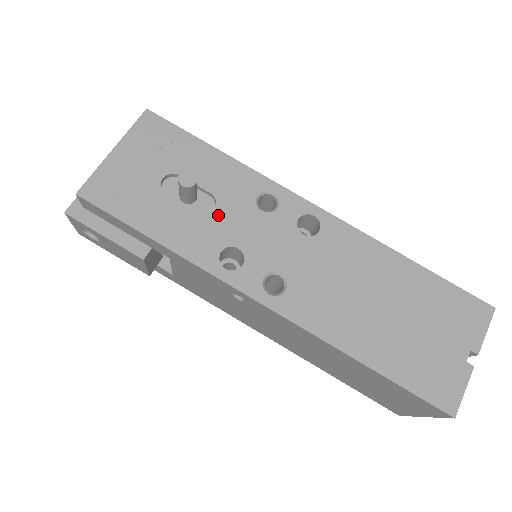
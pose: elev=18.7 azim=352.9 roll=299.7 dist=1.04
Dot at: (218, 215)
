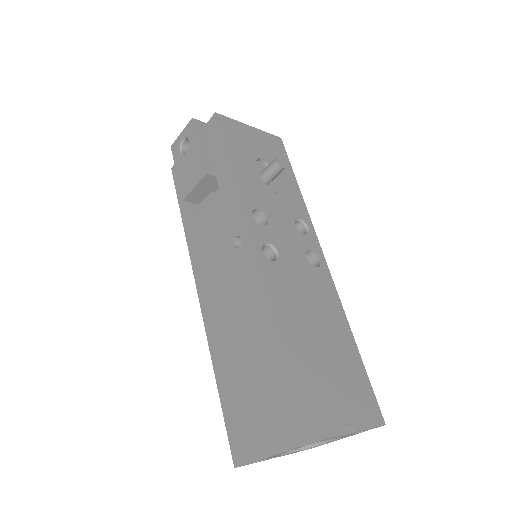
Dot at: (272, 199)
